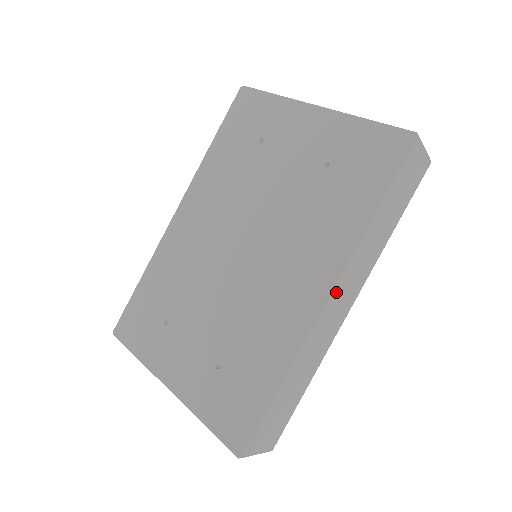
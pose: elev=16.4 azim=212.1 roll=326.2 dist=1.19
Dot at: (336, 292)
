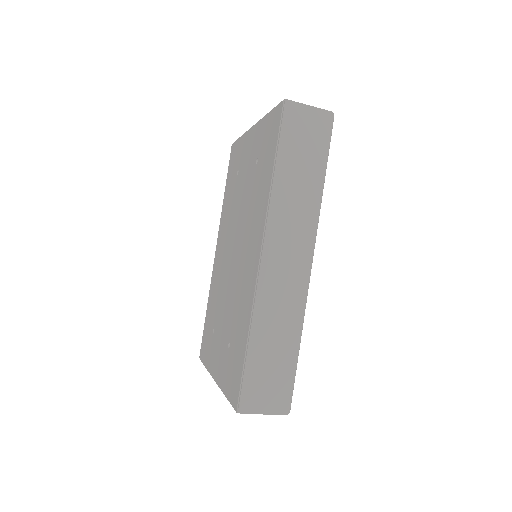
Dot at: (270, 247)
